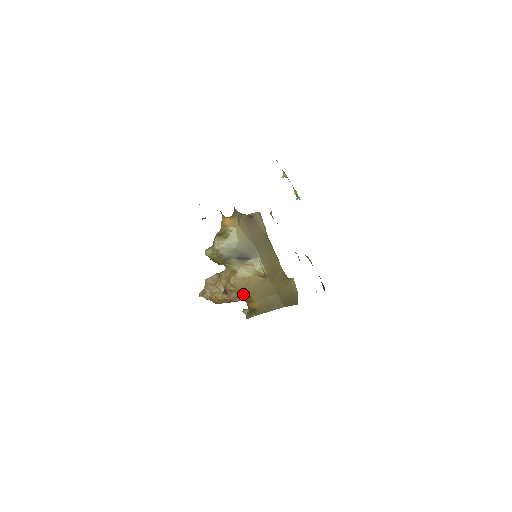
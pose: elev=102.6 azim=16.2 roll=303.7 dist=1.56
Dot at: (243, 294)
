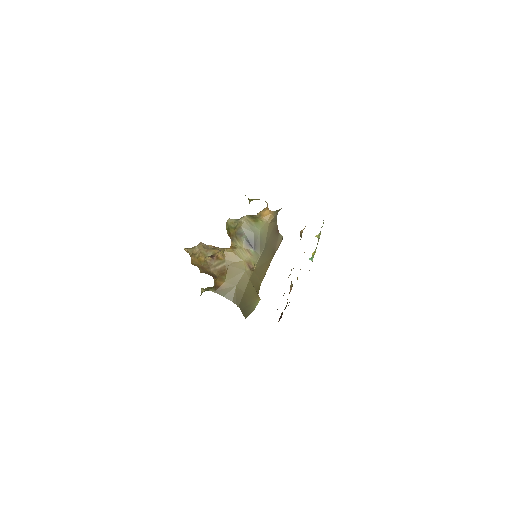
Dot at: (223, 268)
